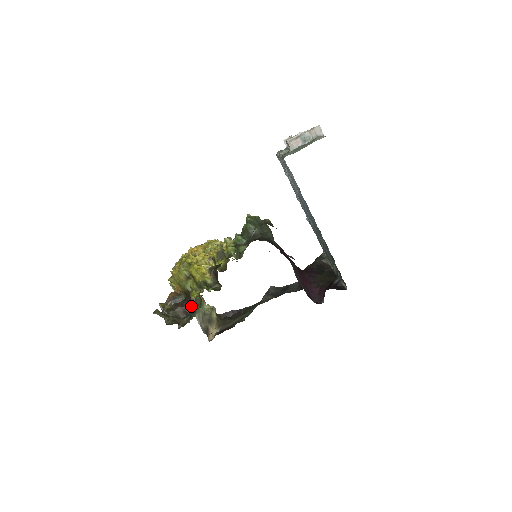
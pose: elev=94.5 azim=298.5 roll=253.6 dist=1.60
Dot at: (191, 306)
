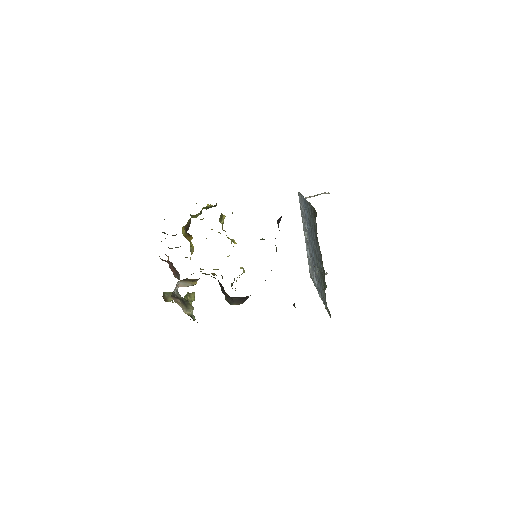
Dot at: occluded
